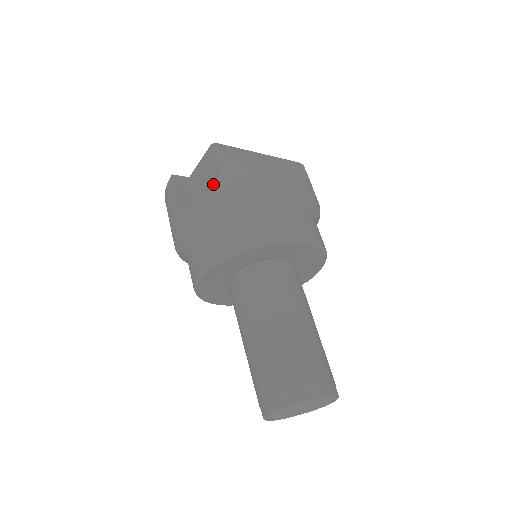
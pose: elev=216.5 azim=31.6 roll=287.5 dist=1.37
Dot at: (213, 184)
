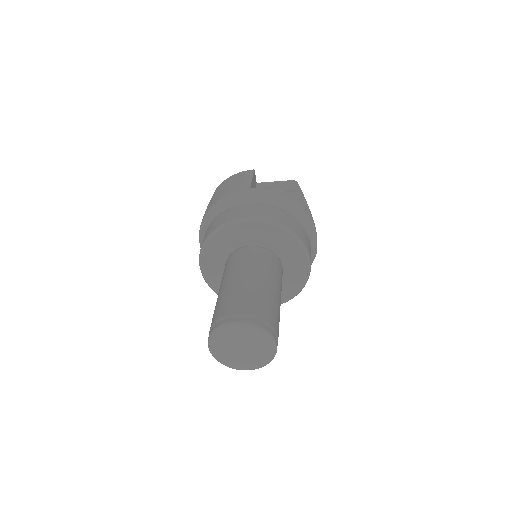
Dot at: (288, 192)
